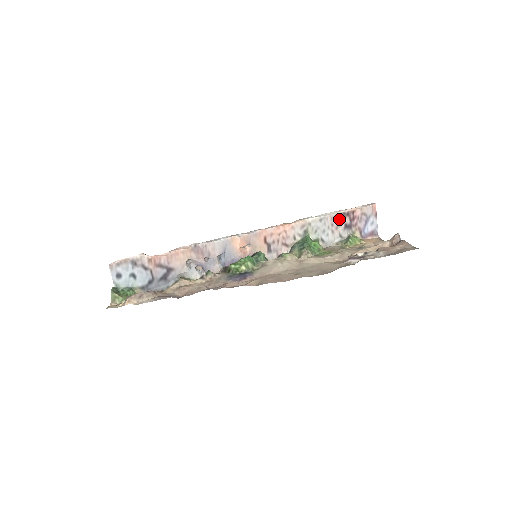
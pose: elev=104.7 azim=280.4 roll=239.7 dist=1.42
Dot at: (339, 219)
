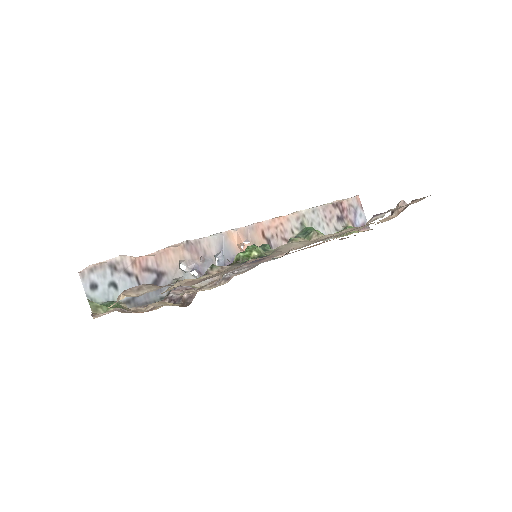
Dot at: (330, 210)
